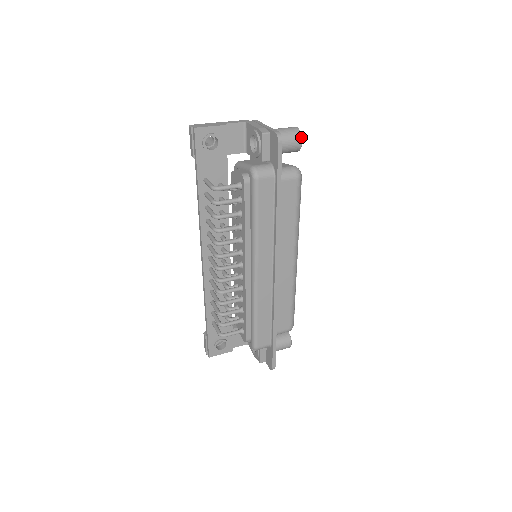
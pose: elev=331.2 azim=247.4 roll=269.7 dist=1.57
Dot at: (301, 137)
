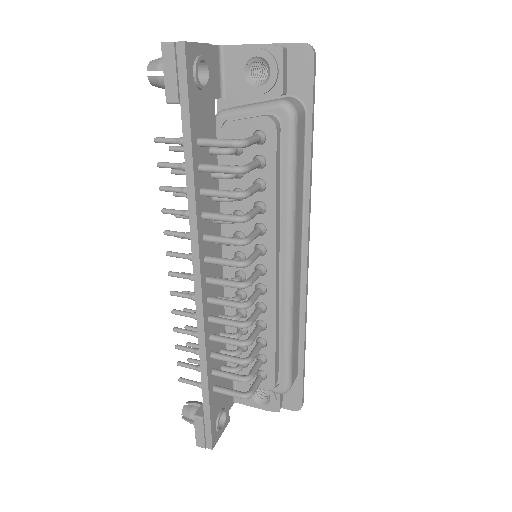
Dot at: occluded
